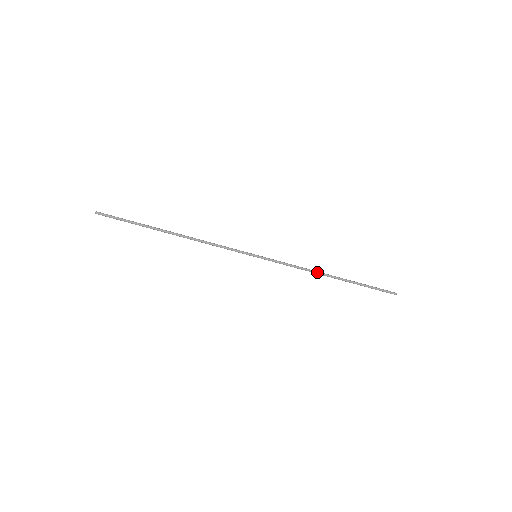
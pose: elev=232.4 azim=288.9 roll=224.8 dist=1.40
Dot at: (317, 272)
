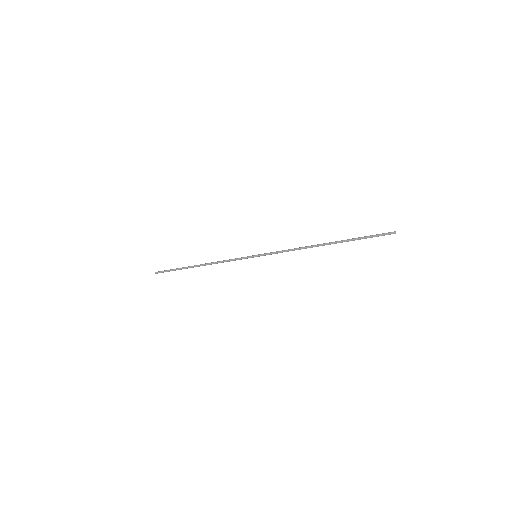
Dot at: occluded
